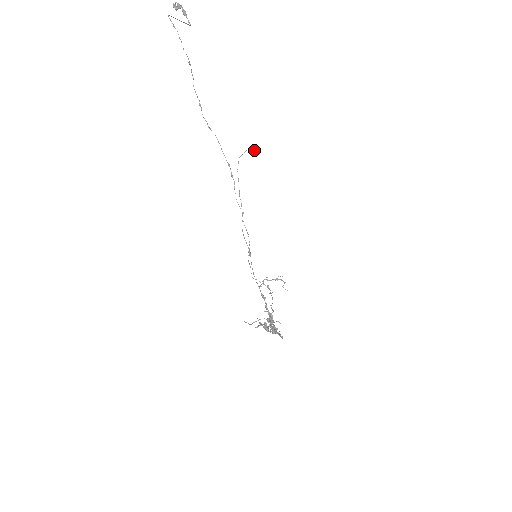
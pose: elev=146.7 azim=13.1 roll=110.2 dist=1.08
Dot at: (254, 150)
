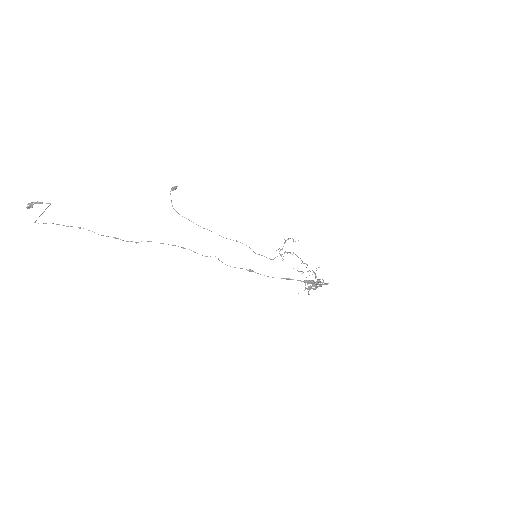
Dot at: occluded
